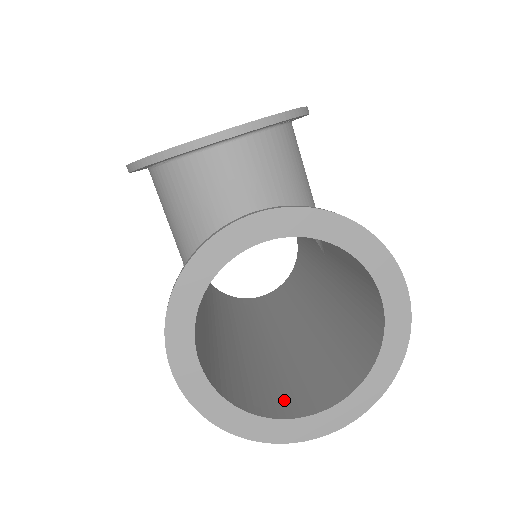
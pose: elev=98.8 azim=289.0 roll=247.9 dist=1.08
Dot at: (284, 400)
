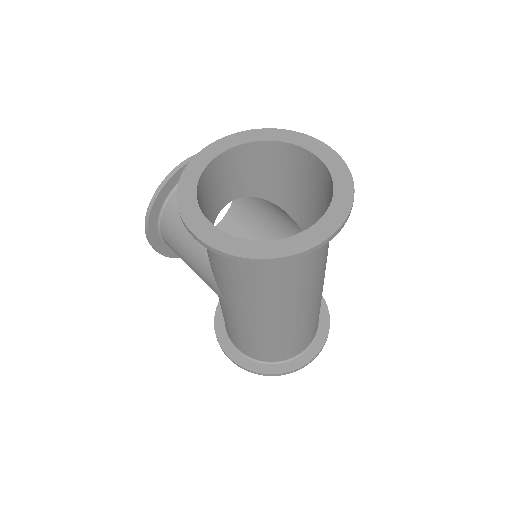
Dot at: occluded
